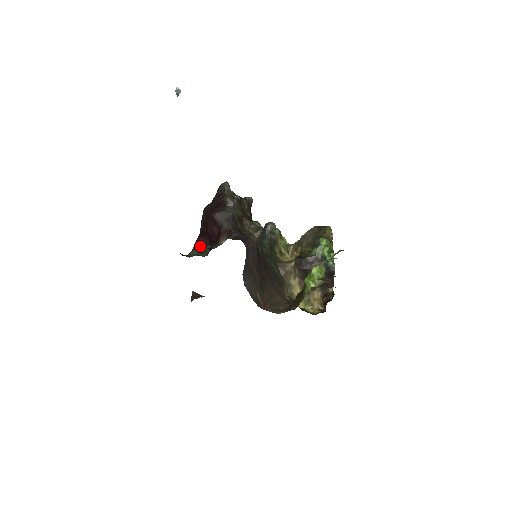
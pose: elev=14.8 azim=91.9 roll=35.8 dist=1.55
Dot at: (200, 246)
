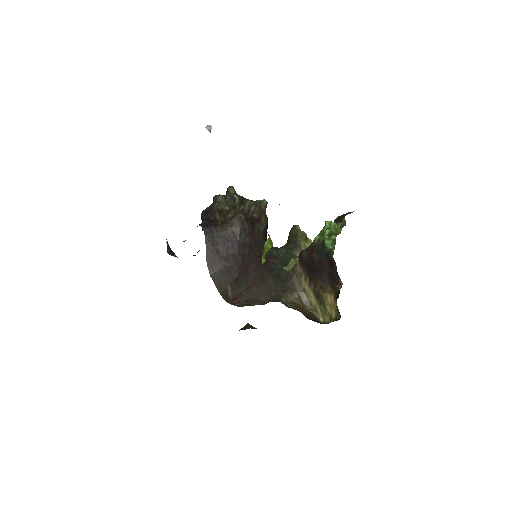
Dot at: occluded
